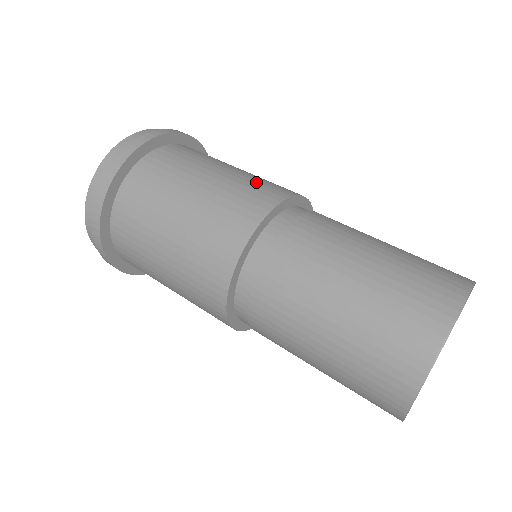
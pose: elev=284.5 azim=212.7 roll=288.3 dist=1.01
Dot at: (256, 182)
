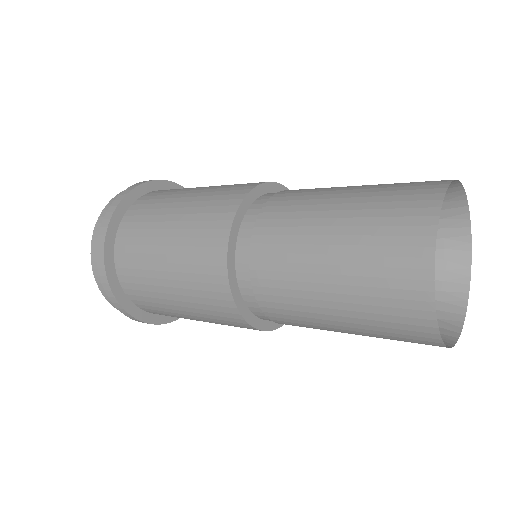
Dot at: (197, 231)
